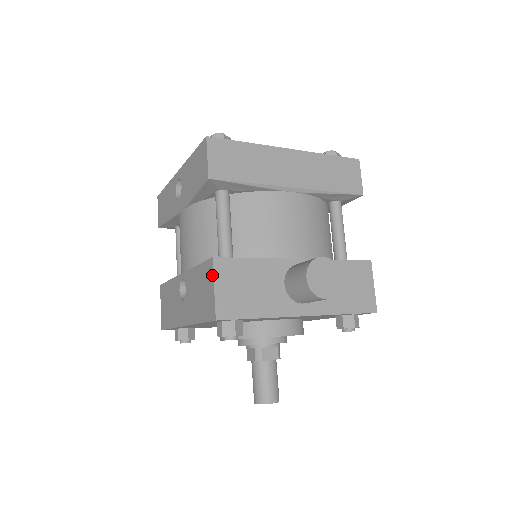
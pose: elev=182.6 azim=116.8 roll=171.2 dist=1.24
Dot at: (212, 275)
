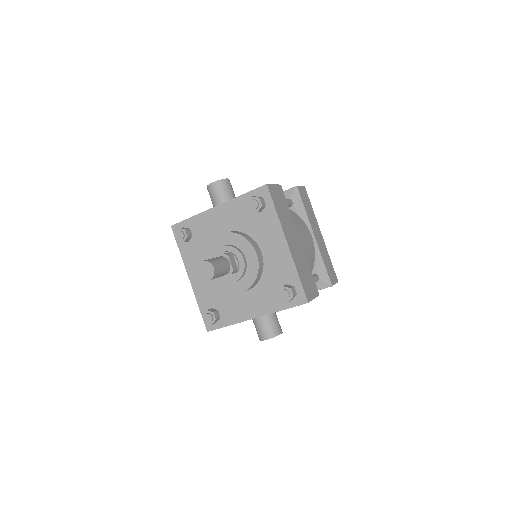
Dot at: occluded
